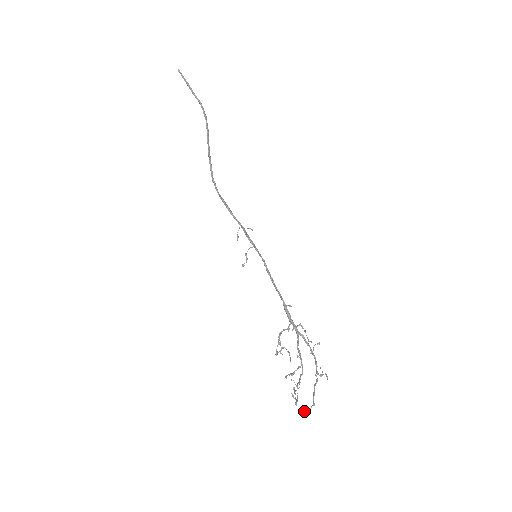
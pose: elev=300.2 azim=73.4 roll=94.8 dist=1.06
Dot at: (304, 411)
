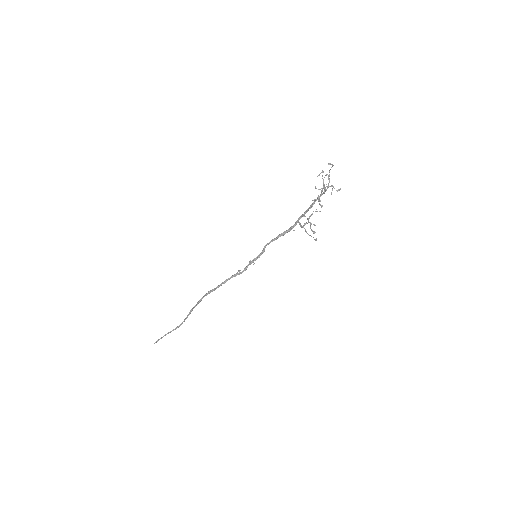
Dot at: (329, 164)
